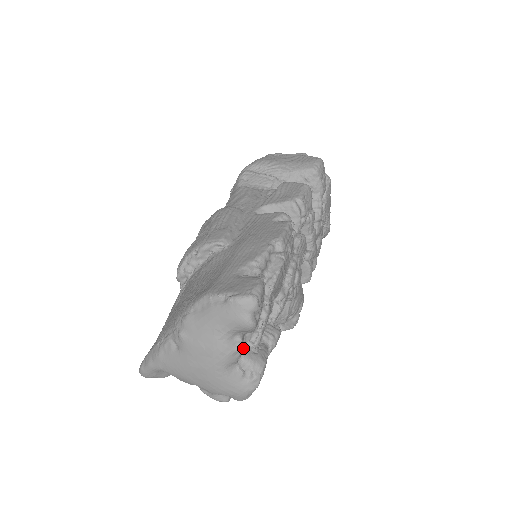
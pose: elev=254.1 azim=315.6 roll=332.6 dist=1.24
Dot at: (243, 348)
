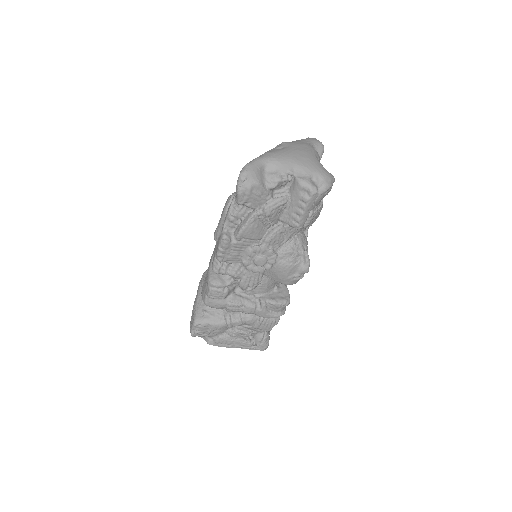
Dot at: occluded
